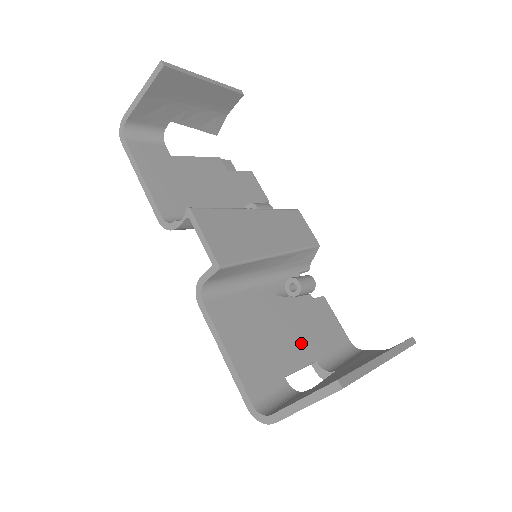
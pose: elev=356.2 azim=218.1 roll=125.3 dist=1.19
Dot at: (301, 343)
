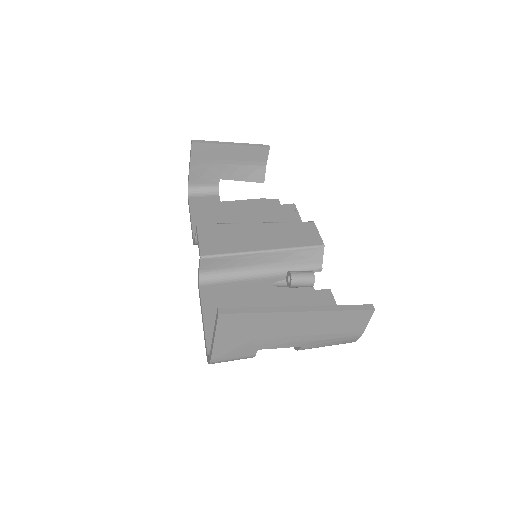
Dot at: occluded
